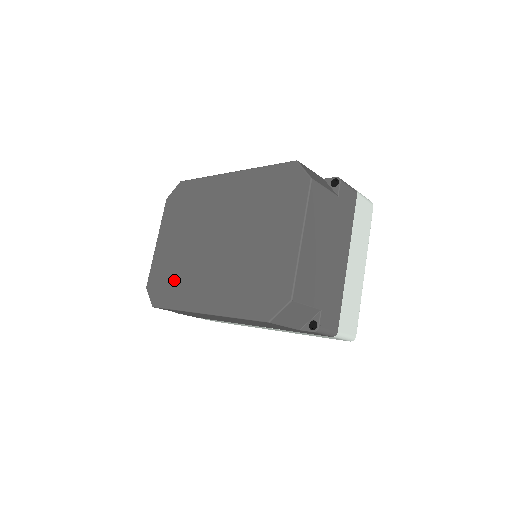
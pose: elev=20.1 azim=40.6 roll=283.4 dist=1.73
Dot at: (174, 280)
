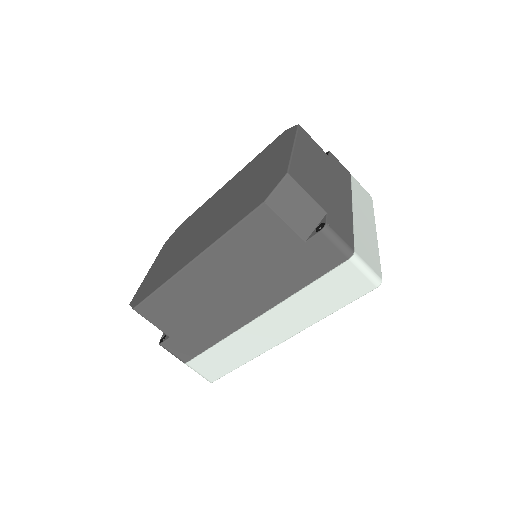
Dot at: (162, 272)
